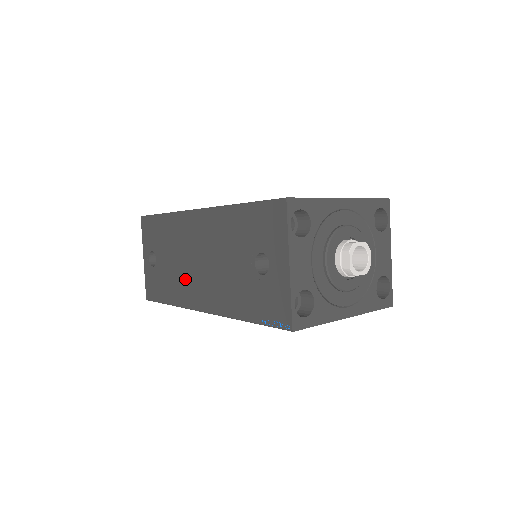
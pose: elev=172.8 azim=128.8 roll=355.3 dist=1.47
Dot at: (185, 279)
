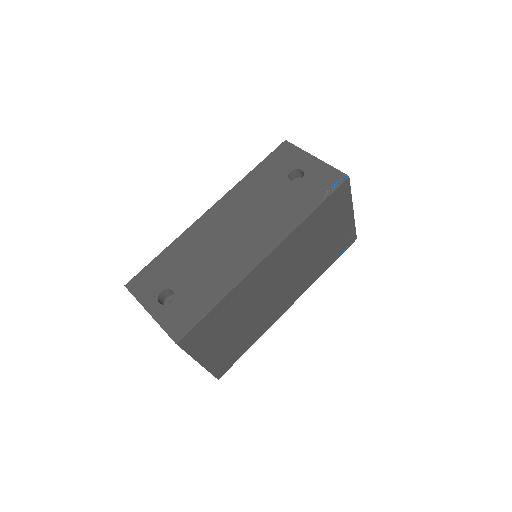
Dot at: (228, 259)
